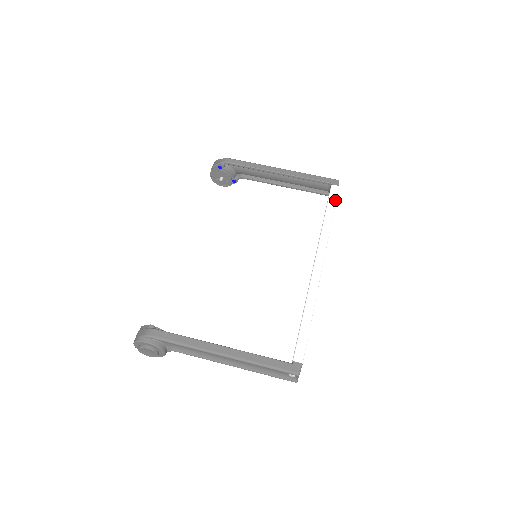
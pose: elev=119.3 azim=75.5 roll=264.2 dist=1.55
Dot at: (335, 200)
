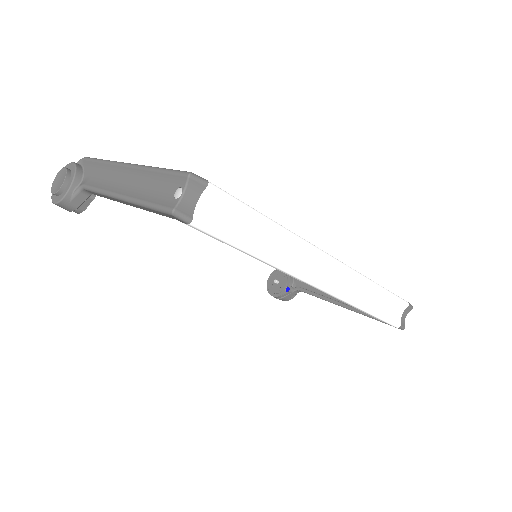
Dot at: (395, 295)
